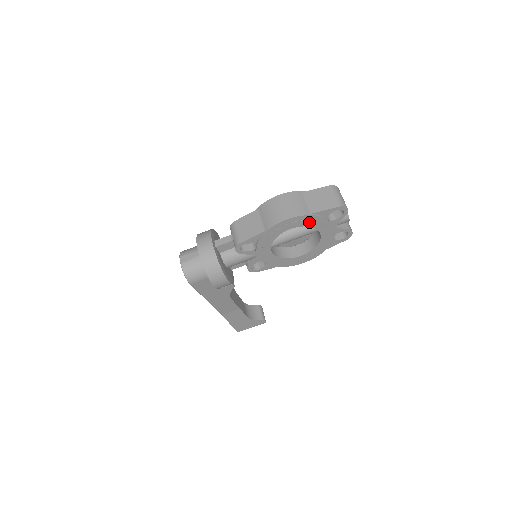
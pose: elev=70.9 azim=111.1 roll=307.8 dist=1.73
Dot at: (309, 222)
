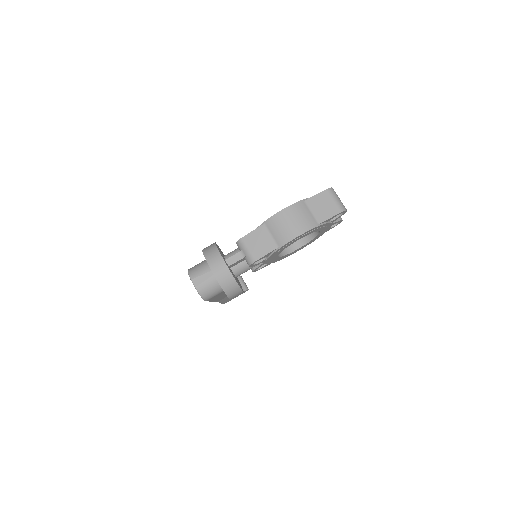
Dot at: (315, 230)
